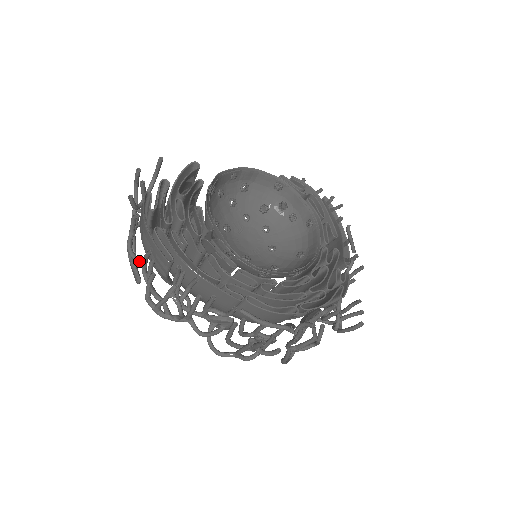
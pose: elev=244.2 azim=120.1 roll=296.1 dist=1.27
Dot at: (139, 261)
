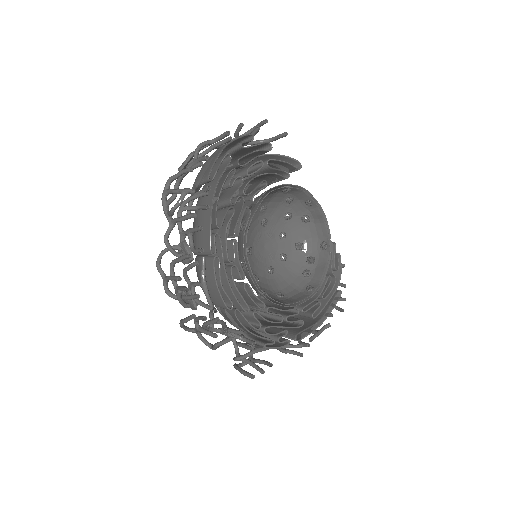
Dot at: (196, 157)
